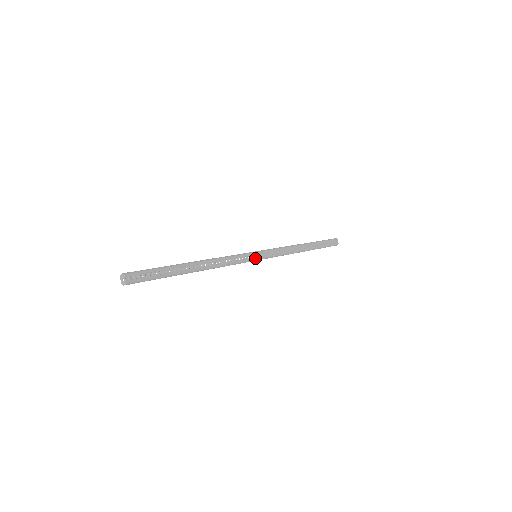
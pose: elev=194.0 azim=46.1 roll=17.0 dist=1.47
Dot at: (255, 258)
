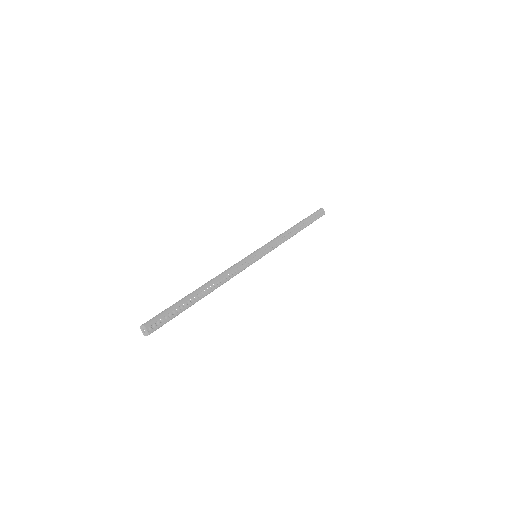
Dot at: (256, 259)
